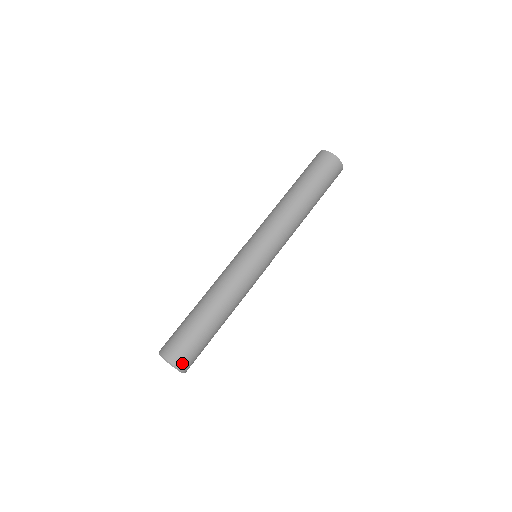
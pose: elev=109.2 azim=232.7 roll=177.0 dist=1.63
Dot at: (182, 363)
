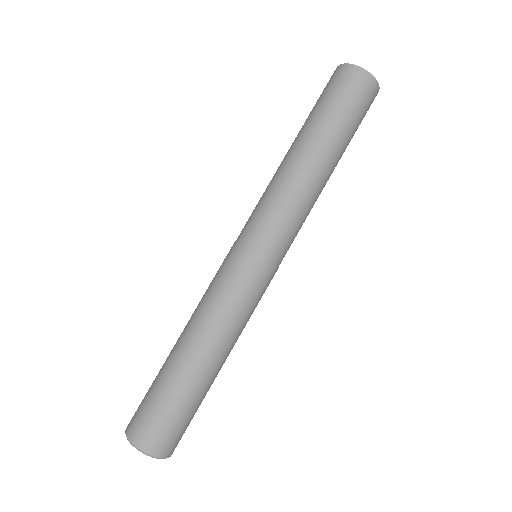
Dot at: (163, 448)
